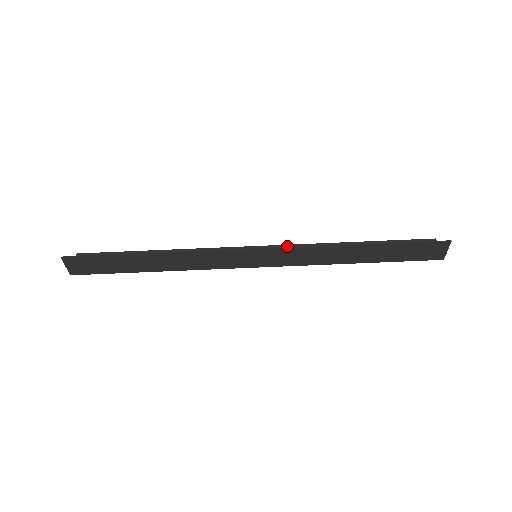
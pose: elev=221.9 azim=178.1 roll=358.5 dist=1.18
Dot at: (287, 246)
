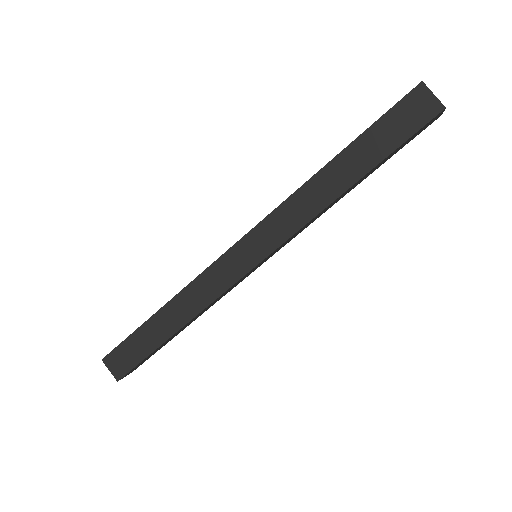
Dot at: occluded
